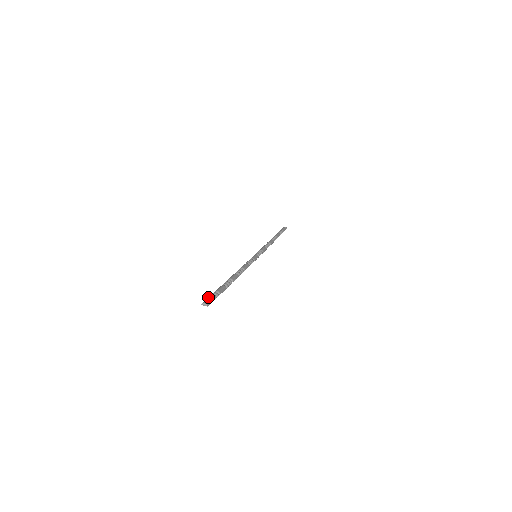
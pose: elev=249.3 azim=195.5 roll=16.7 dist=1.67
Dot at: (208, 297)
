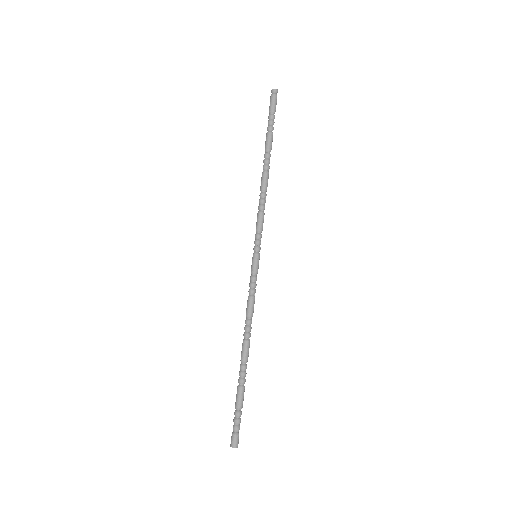
Dot at: (233, 428)
